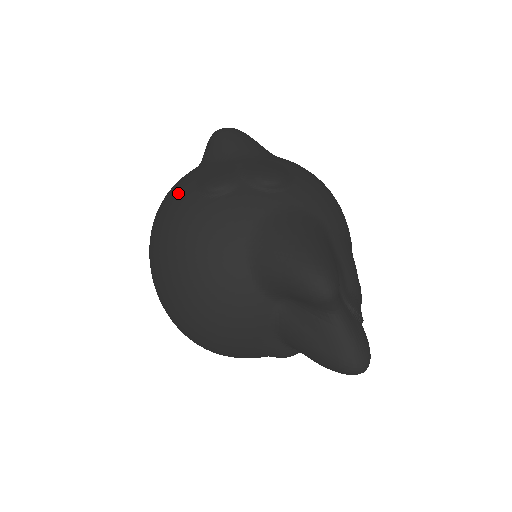
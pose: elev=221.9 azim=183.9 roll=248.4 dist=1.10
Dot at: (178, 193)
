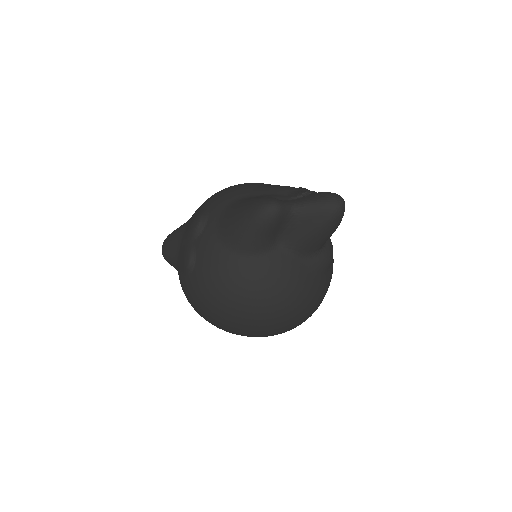
Dot at: (187, 291)
